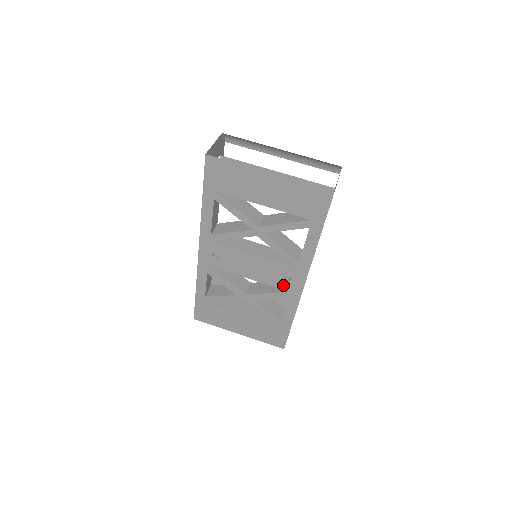
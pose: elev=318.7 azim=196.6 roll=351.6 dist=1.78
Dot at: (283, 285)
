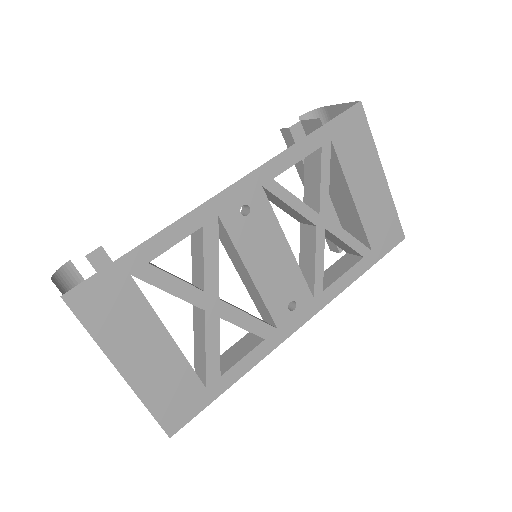
Dot at: (279, 313)
